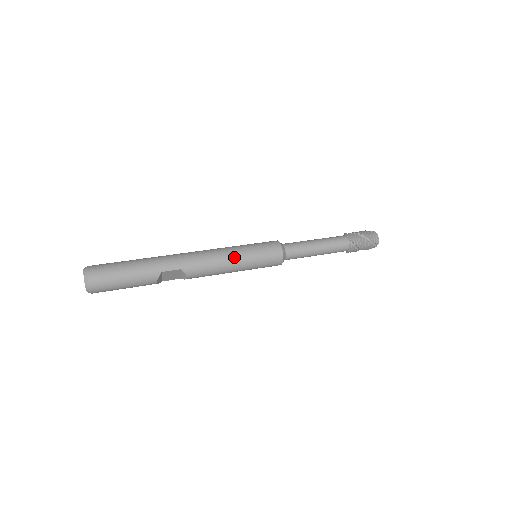
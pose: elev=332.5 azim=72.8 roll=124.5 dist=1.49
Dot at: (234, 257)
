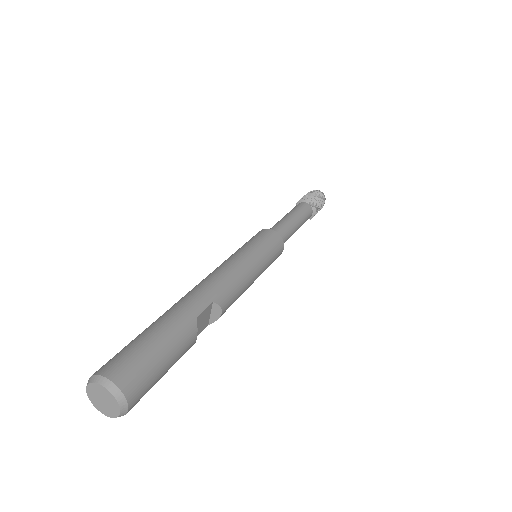
Dot at: (248, 260)
